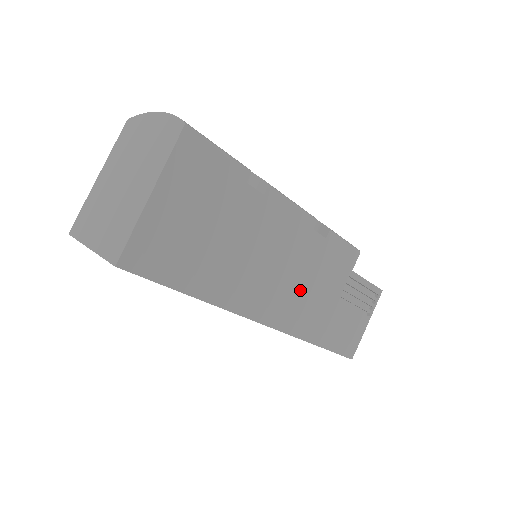
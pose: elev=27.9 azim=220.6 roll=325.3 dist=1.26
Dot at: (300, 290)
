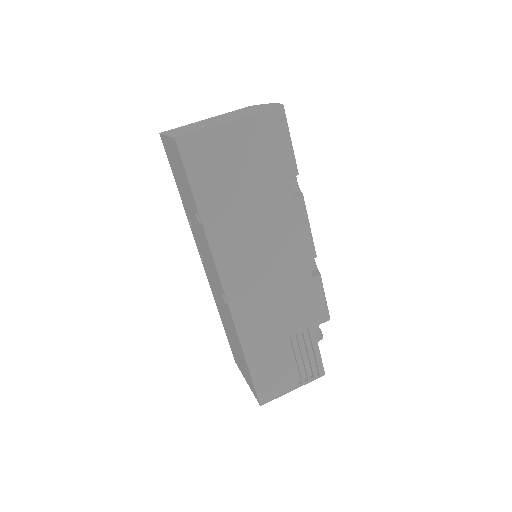
Dot at: (267, 294)
